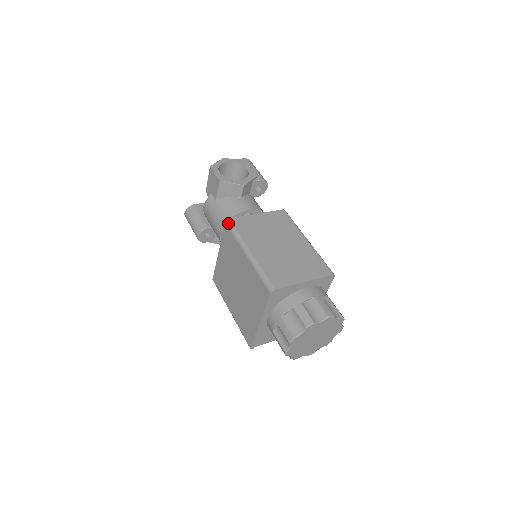
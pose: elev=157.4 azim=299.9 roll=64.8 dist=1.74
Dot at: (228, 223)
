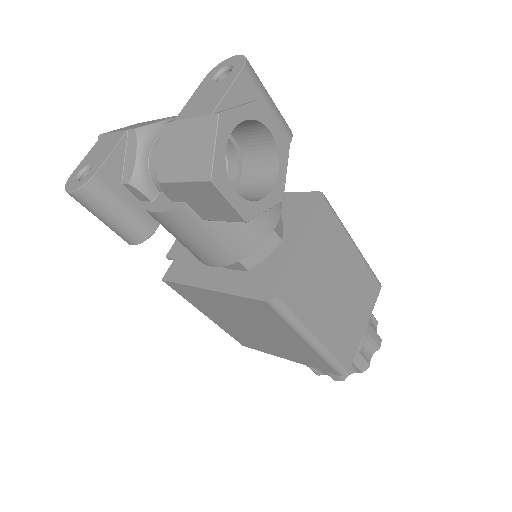
Dot at: (275, 306)
